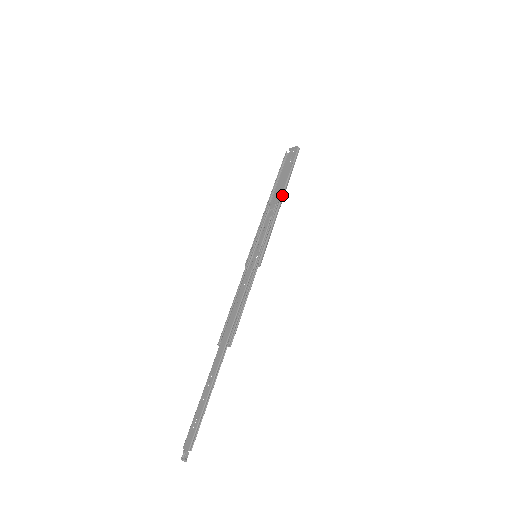
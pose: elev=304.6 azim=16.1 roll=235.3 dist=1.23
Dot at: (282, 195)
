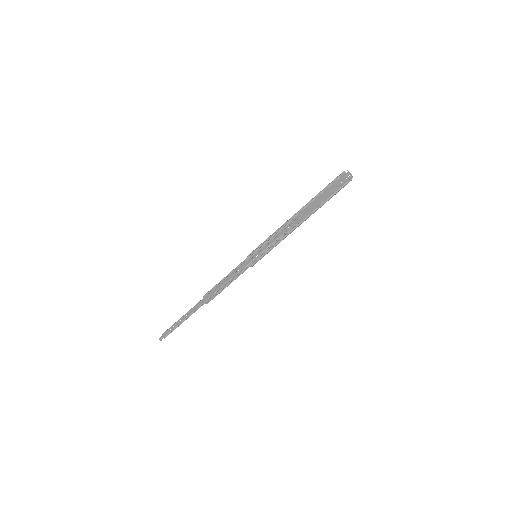
Dot at: (303, 221)
